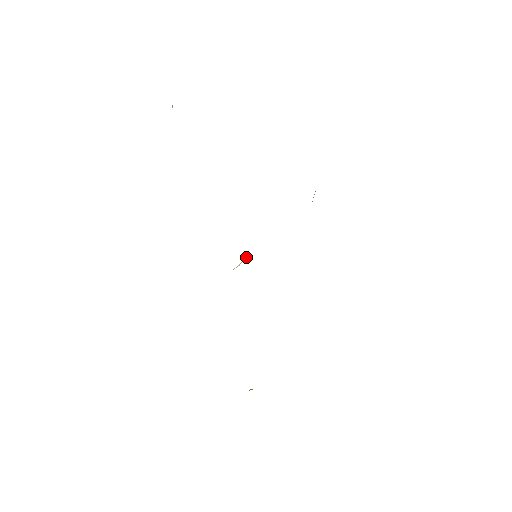
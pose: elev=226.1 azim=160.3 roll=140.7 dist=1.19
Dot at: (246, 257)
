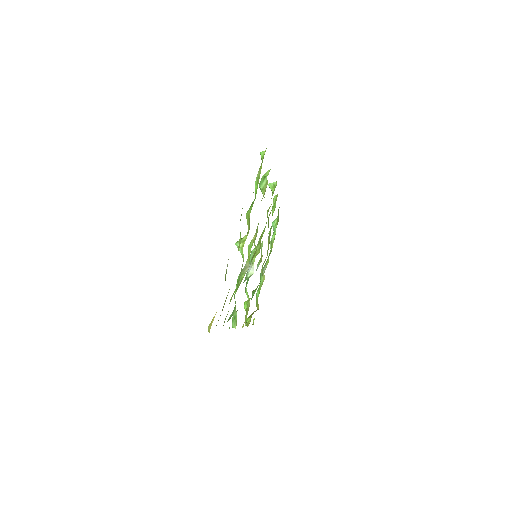
Dot at: occluded
